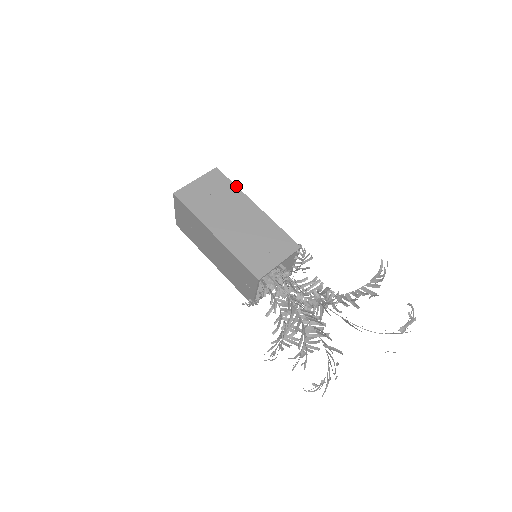
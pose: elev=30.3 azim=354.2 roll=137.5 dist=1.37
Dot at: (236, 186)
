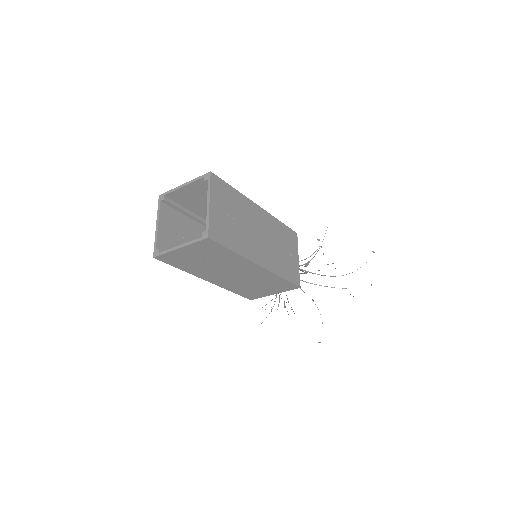
Dot at: (237, 190)
